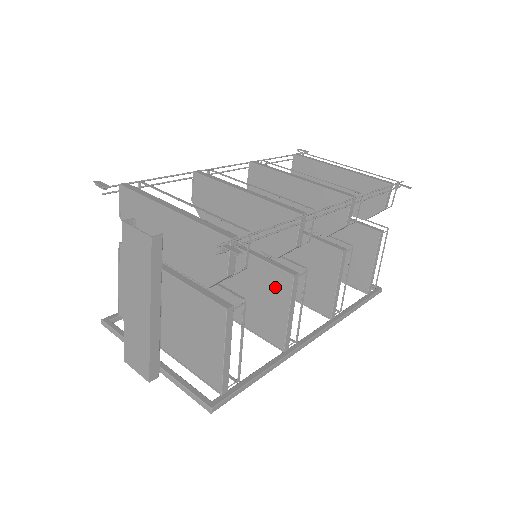
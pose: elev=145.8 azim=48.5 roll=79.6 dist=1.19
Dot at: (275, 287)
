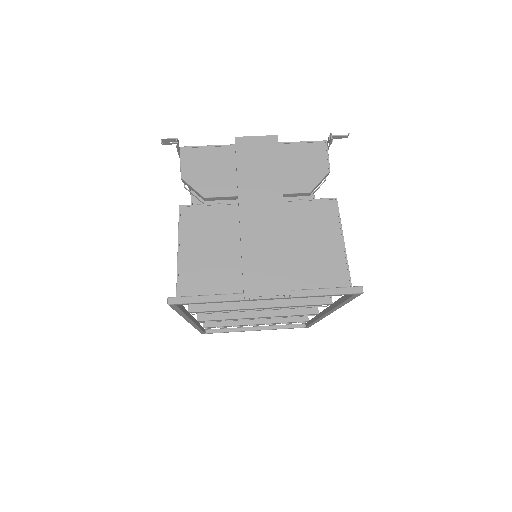
Dot at: occluded
